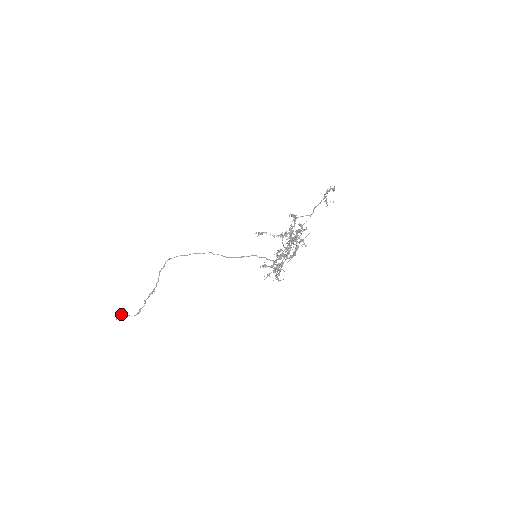
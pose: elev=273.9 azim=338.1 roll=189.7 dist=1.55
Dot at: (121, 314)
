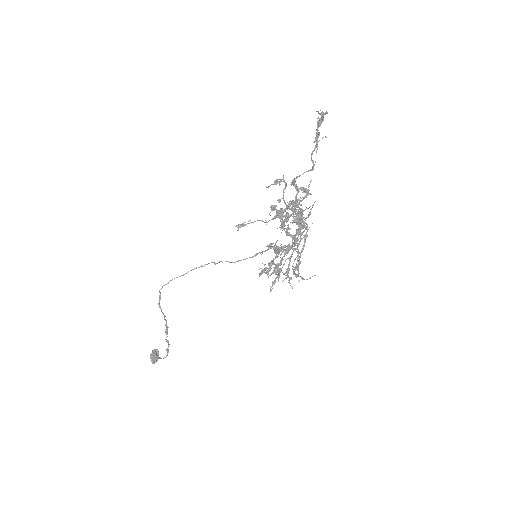
Dot at: (153, 357)
